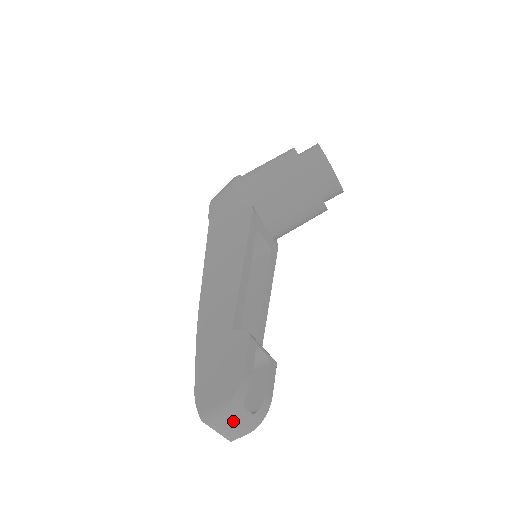
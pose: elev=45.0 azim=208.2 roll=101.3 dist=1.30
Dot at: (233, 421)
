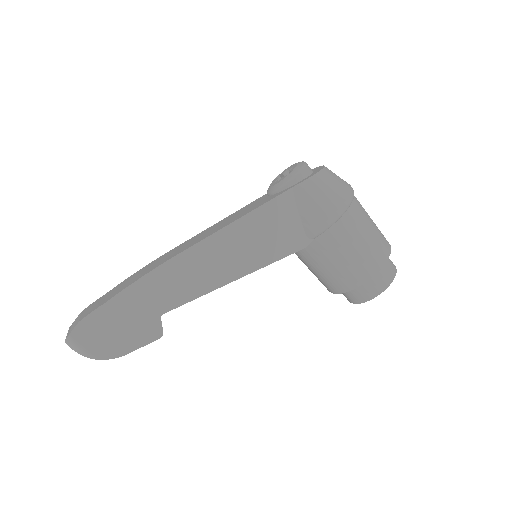
Dot at: occluded
